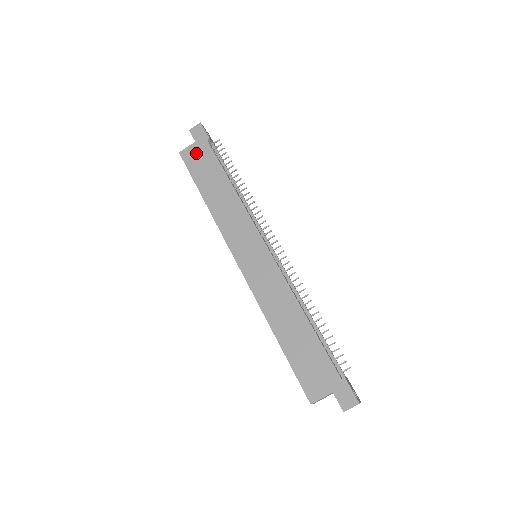
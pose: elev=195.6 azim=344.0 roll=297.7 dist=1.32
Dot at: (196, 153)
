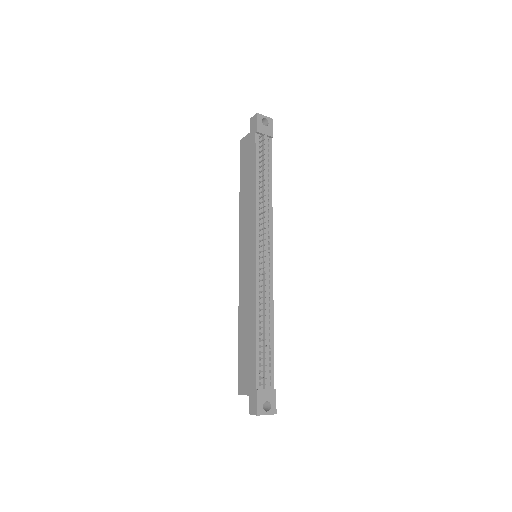
Dot at: (247, 144)
